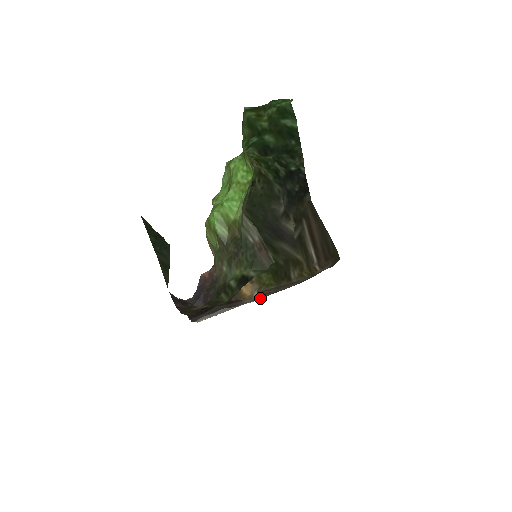
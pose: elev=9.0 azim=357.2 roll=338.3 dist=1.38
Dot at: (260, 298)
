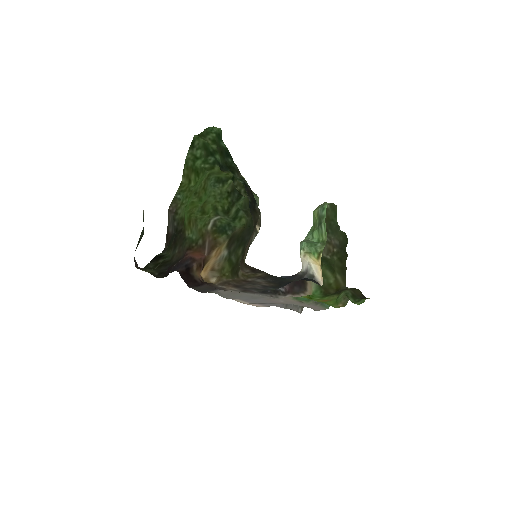
Dot at: (255, 293)
